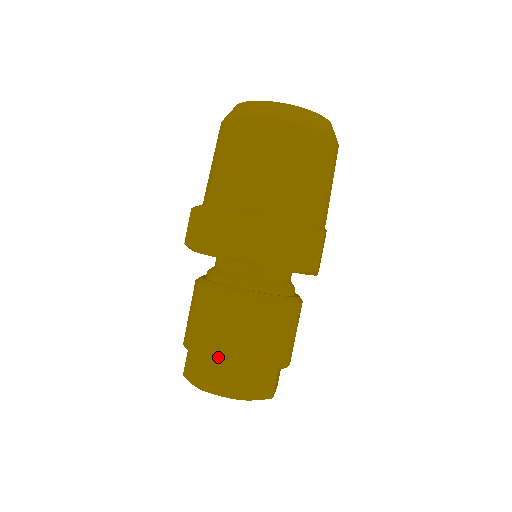
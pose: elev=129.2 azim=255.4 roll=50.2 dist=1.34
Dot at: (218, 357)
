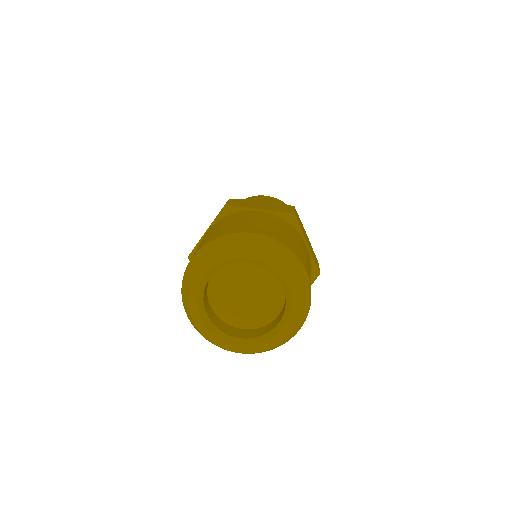
Dot at: occluded
